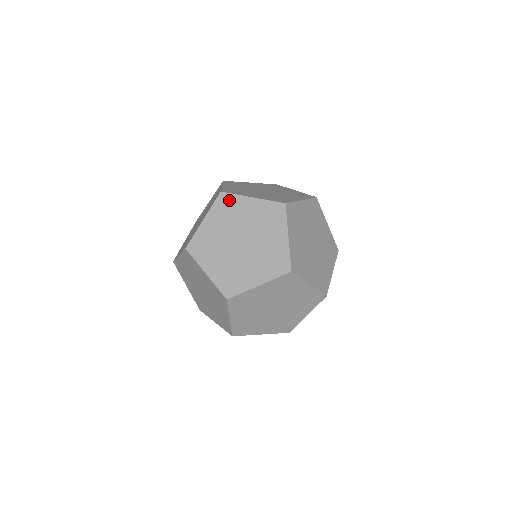
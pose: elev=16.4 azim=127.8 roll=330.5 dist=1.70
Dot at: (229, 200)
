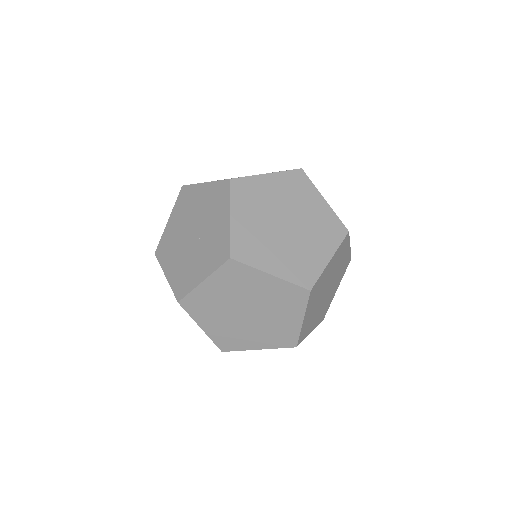
Dot at: (224, 194)
